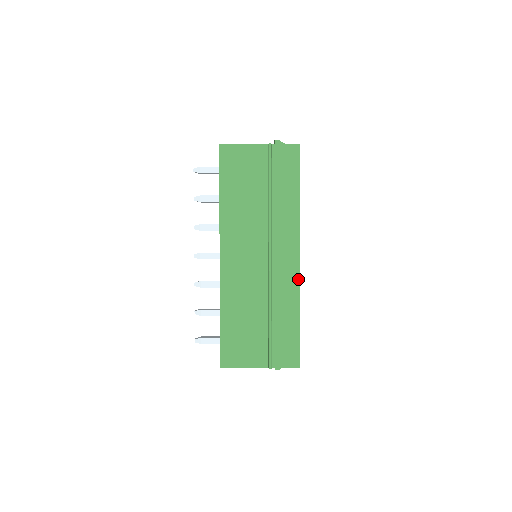
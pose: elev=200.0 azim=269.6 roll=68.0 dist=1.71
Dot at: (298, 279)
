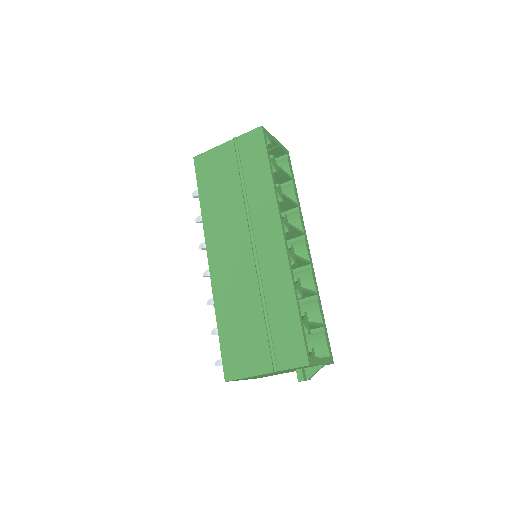
Dot at: (286, 260)
